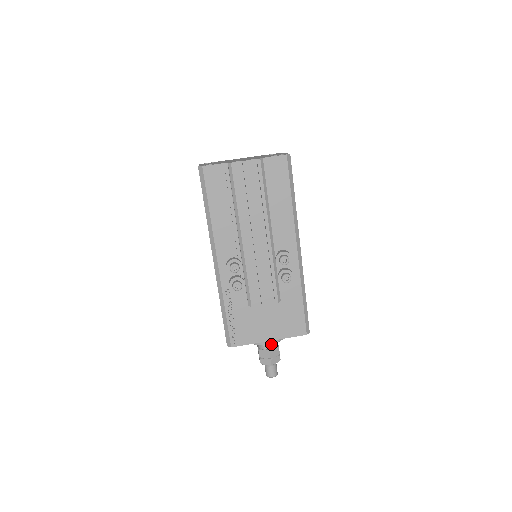
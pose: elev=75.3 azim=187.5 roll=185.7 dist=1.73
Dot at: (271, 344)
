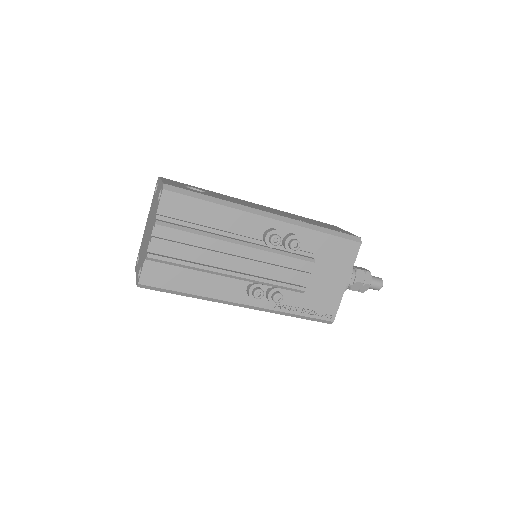
Dot at: occluded
